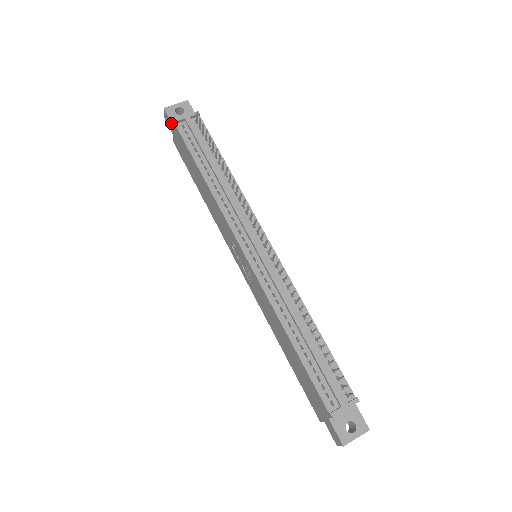
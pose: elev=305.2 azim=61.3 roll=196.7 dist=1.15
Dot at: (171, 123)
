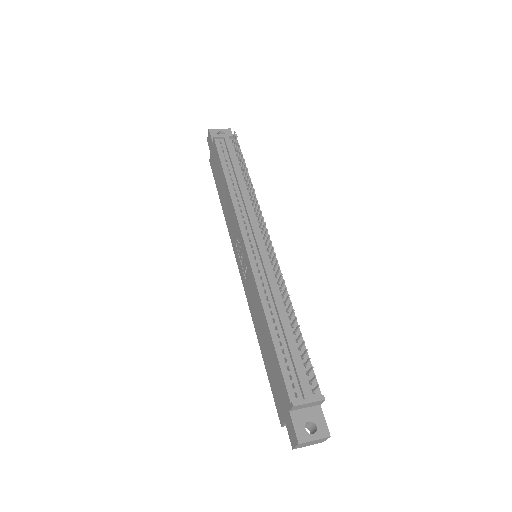
Dot at: (211, 140)
